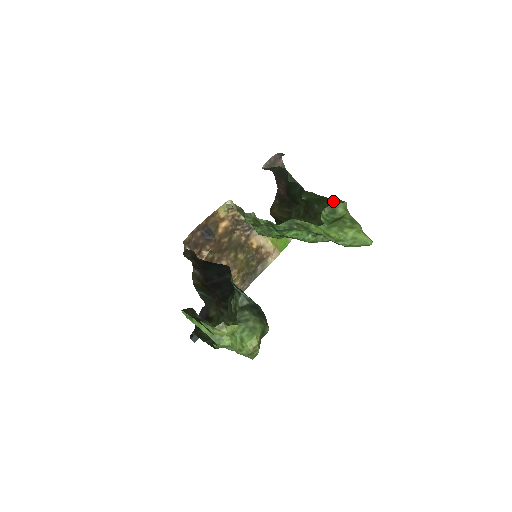
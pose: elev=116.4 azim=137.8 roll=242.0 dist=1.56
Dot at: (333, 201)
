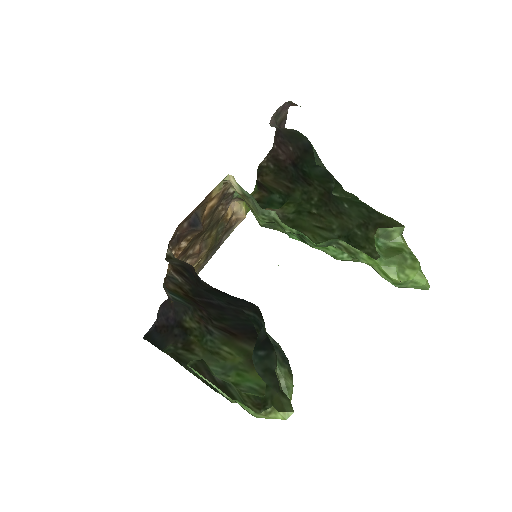
Dot at: (379, 213)
